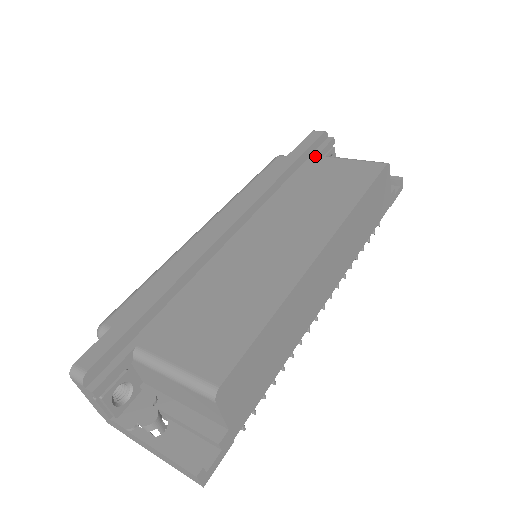
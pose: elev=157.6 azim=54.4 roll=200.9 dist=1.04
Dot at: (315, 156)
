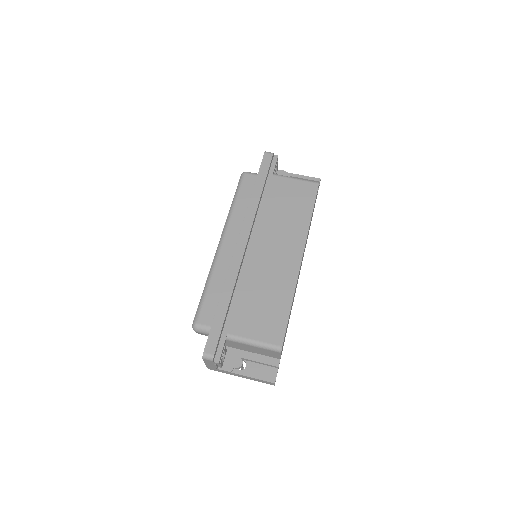
Dot at: (272, 176)
